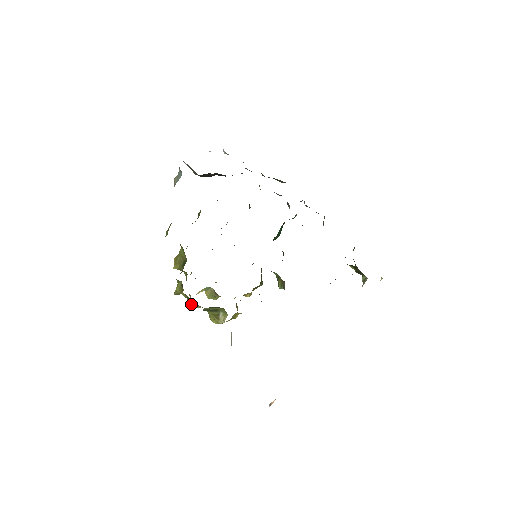
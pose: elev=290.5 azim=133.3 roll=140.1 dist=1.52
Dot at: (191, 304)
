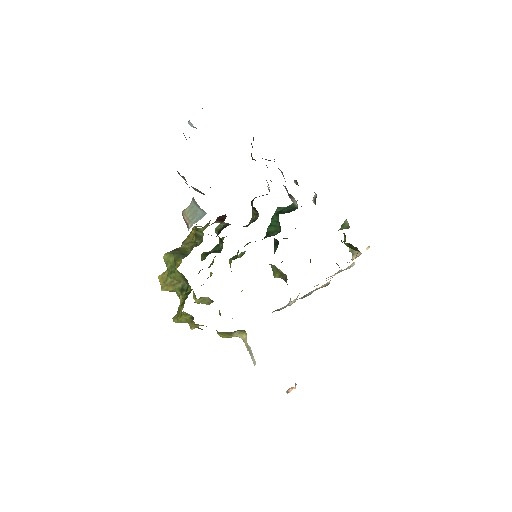
Dot at: occluded
